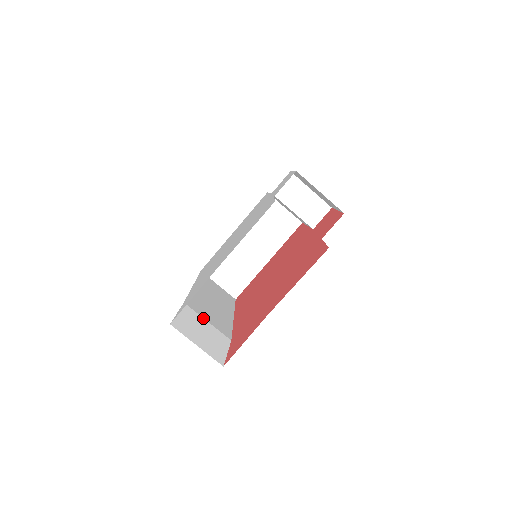
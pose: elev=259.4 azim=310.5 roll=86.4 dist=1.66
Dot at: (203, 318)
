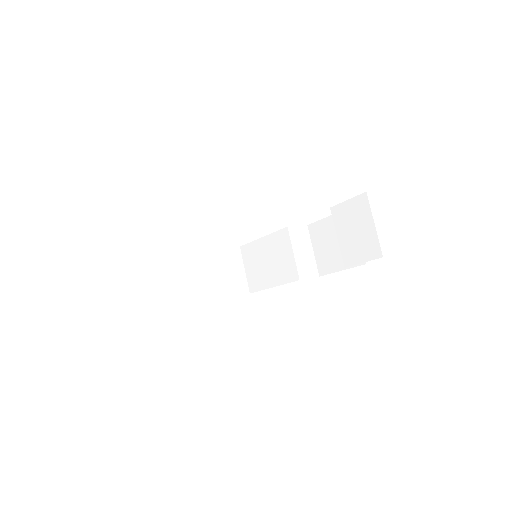
Dot at: occluded
